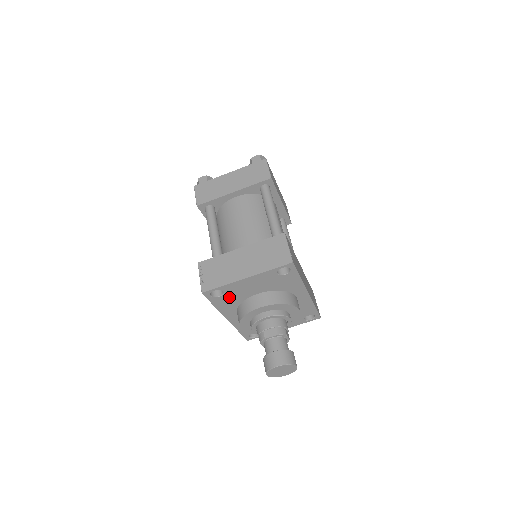
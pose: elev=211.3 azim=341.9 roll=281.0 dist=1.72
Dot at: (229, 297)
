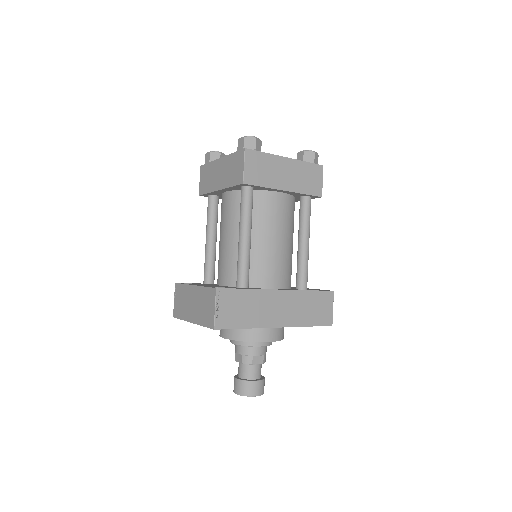
Dot at: occluded
